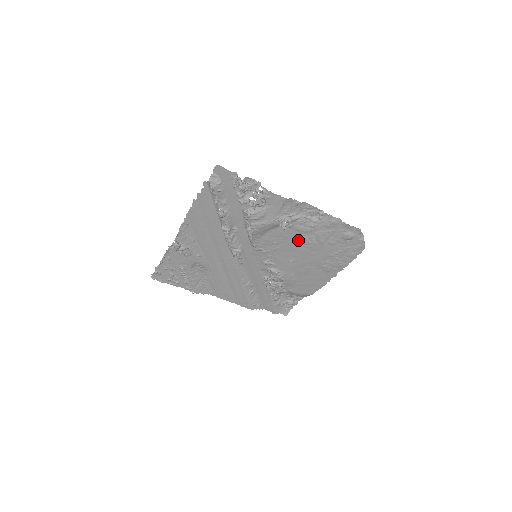
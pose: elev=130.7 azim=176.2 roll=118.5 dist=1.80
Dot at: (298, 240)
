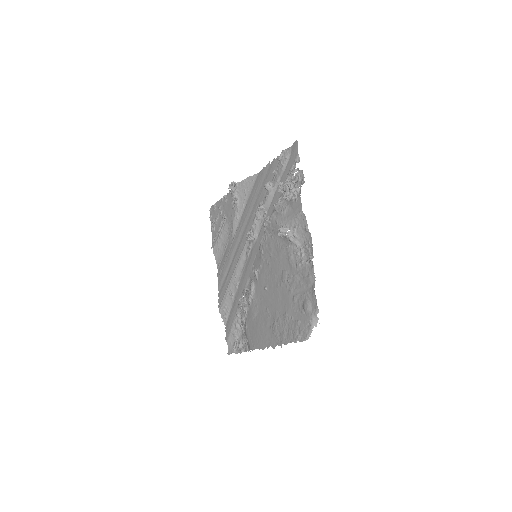
Dot at: (282, 269)
